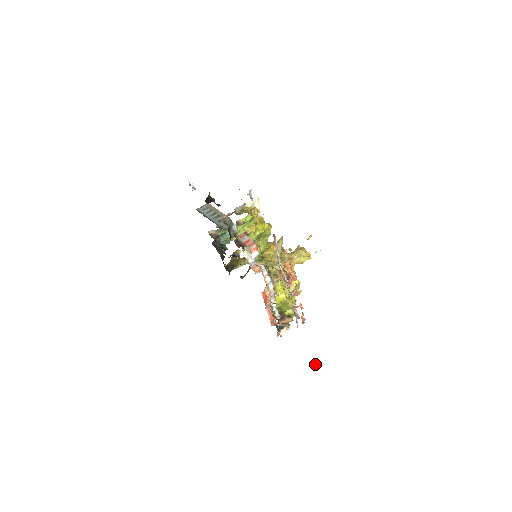
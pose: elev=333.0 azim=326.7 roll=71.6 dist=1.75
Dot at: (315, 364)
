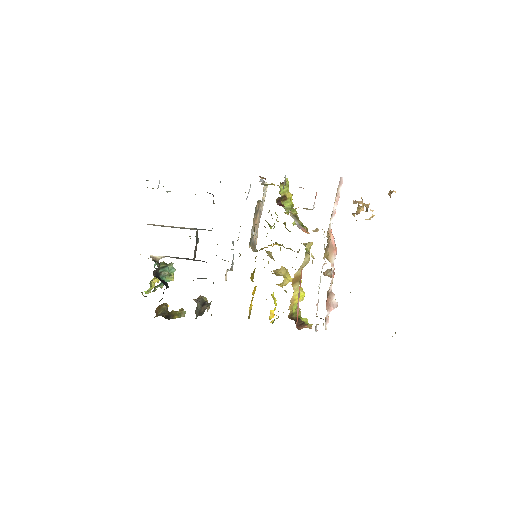
Dot at: occluded
